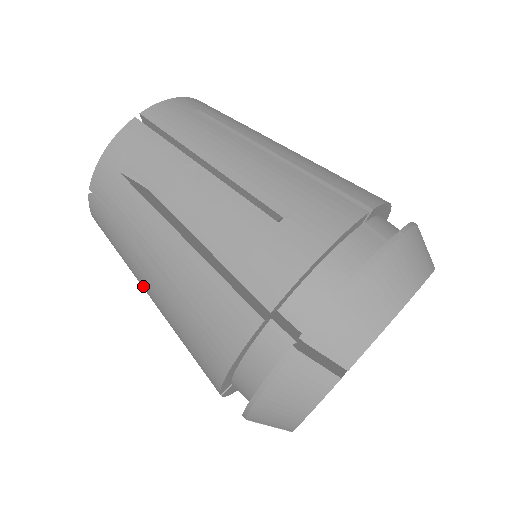
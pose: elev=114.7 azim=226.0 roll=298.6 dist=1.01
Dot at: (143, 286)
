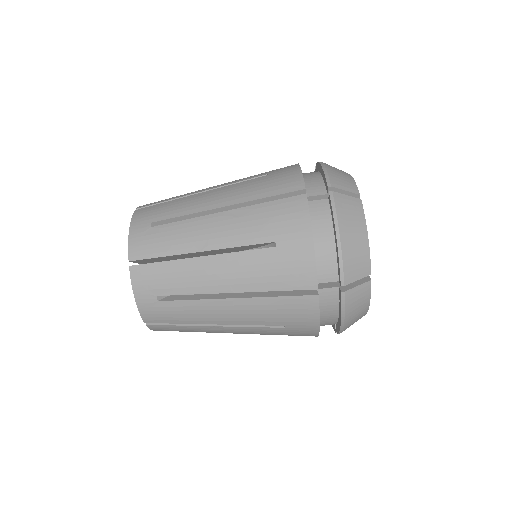
Dot at: occluded
